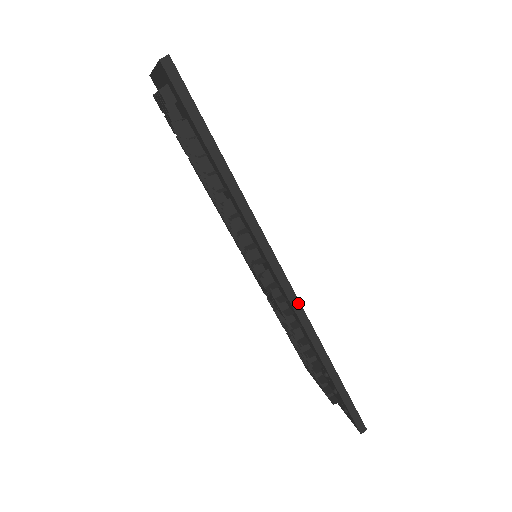
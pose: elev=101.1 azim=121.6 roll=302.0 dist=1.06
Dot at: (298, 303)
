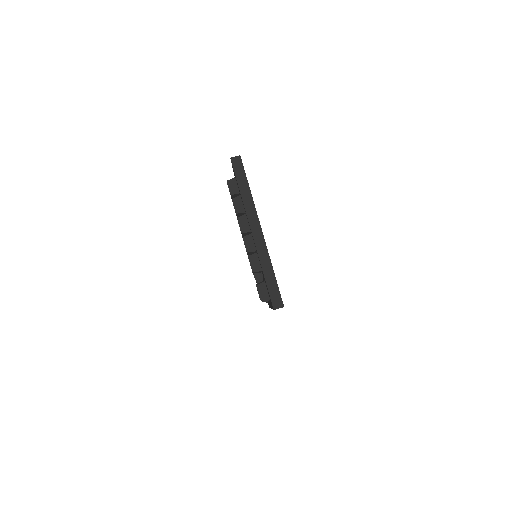
Dot at: occluded
